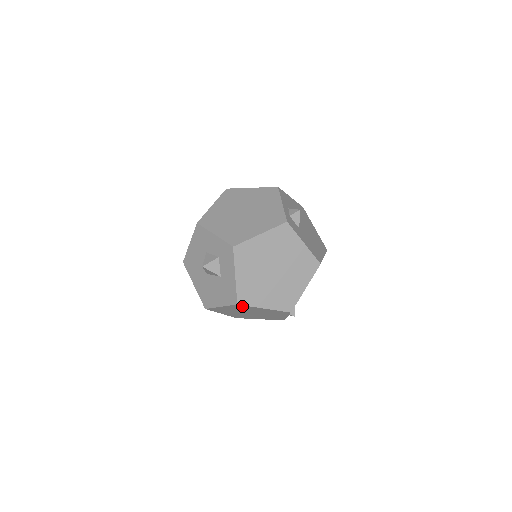
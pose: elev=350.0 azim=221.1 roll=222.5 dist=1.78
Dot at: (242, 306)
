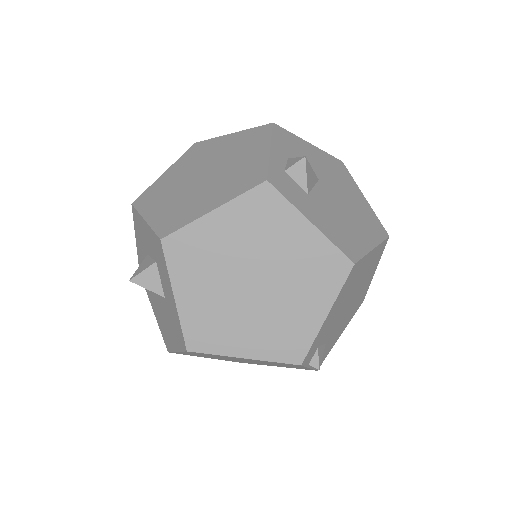
Dot at: (202, 353)
